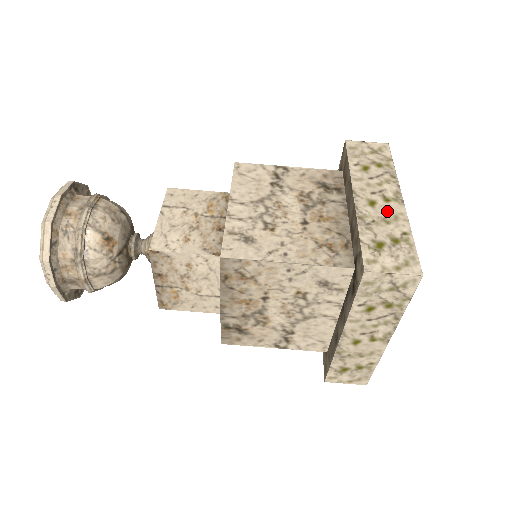
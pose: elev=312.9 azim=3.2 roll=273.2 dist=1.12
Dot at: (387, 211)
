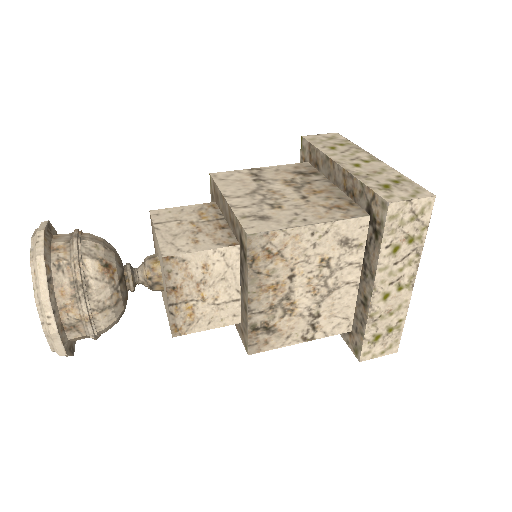
Dot at: (373, 167)
